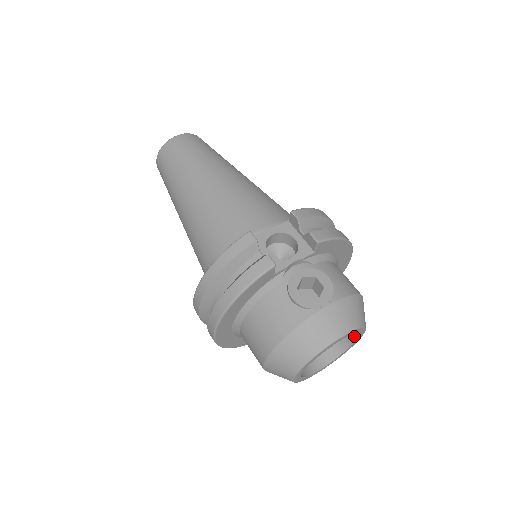
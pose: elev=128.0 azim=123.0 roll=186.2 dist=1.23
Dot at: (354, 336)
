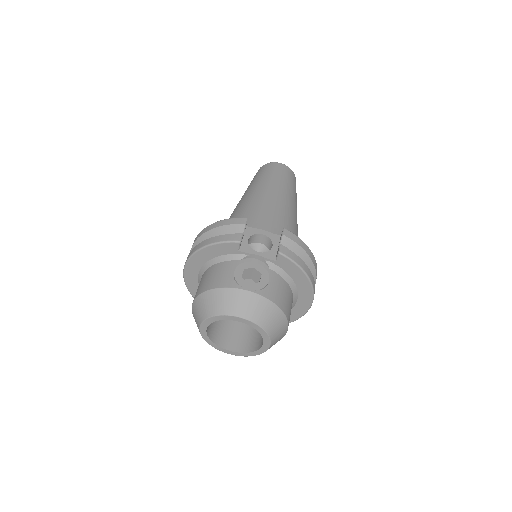
Dot at: (263, 343)
